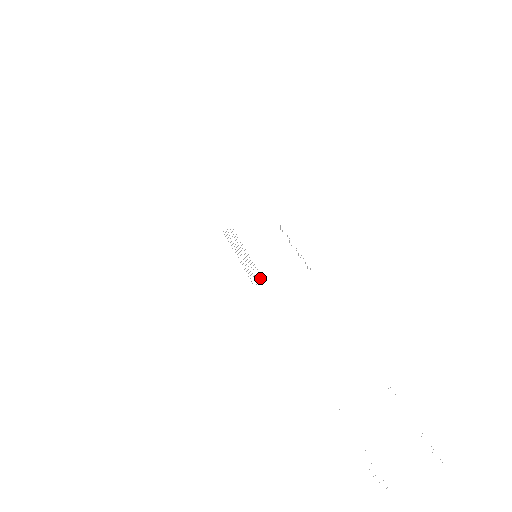
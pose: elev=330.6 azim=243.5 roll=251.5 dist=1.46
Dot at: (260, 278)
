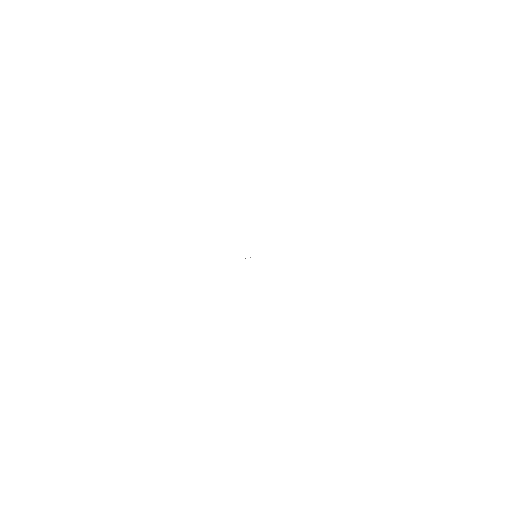
Dot at: occluded
